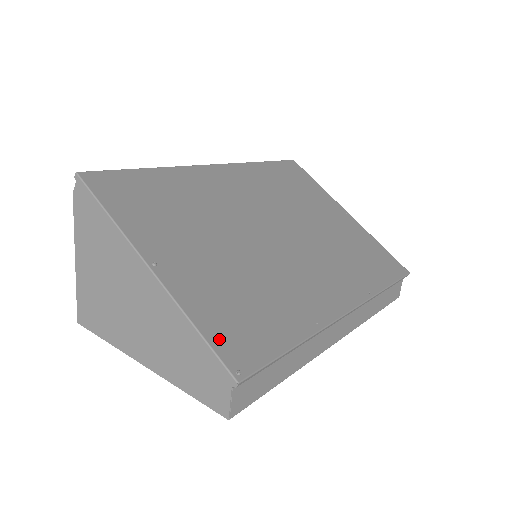
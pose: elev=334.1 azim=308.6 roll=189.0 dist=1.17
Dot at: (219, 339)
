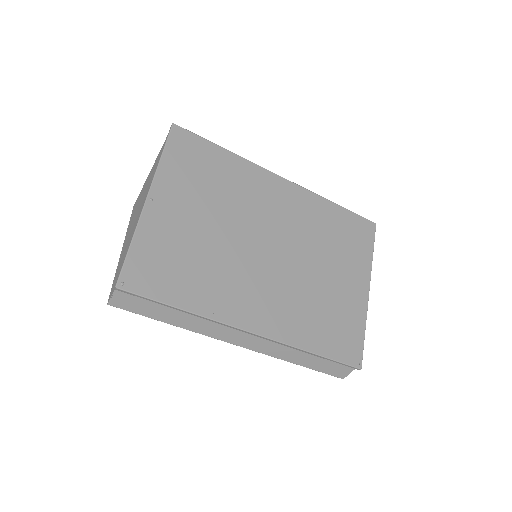
Dot at: (135, 261)
